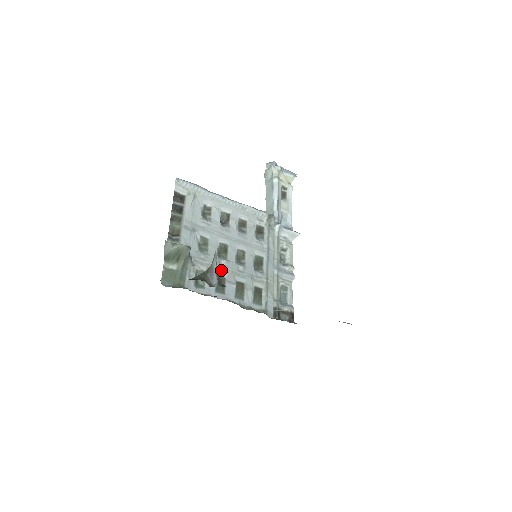
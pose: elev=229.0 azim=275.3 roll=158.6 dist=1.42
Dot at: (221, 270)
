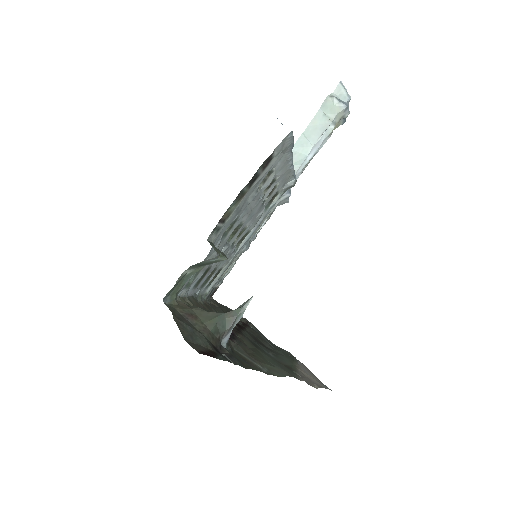
Dot at: occluded
